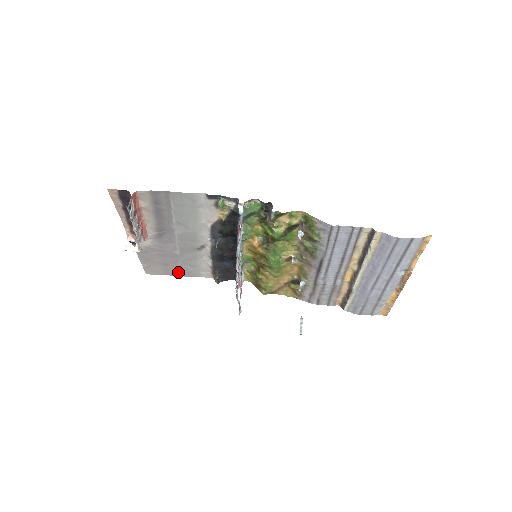
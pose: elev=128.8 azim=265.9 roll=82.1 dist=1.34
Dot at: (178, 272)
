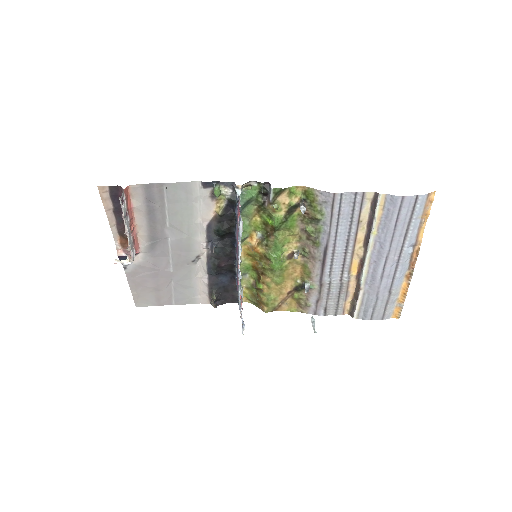
Dot at: (171, 300)
